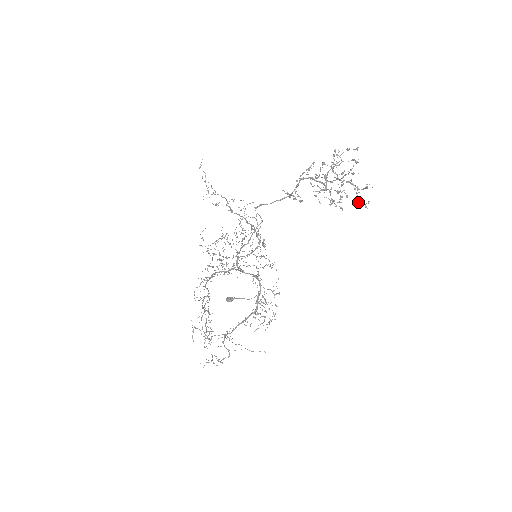
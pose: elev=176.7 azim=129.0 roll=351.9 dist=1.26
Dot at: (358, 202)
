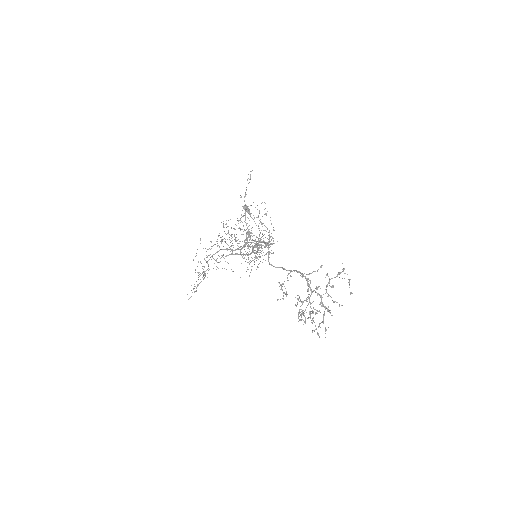
Dot at: occluded
